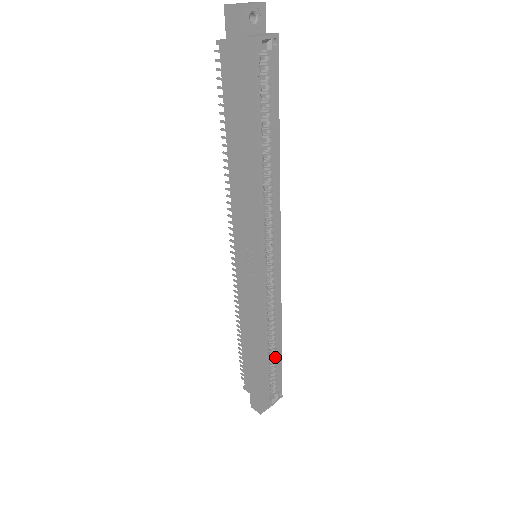
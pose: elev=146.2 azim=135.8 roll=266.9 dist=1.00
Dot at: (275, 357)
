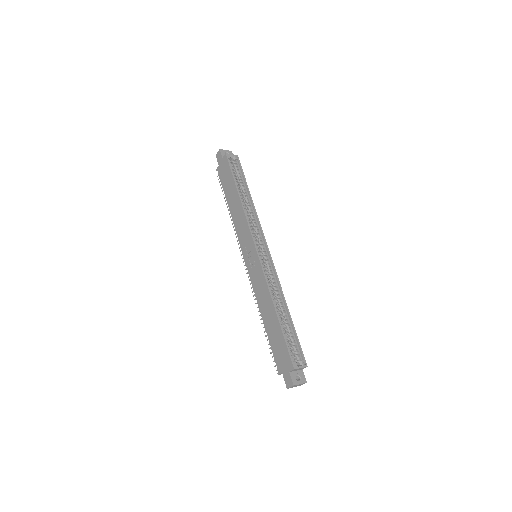
Dot at: (289, 326)
